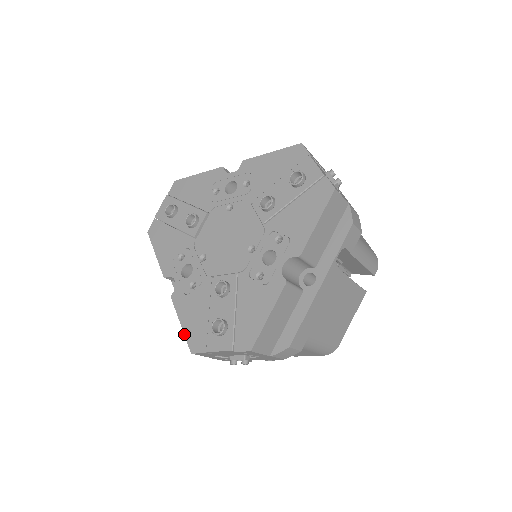
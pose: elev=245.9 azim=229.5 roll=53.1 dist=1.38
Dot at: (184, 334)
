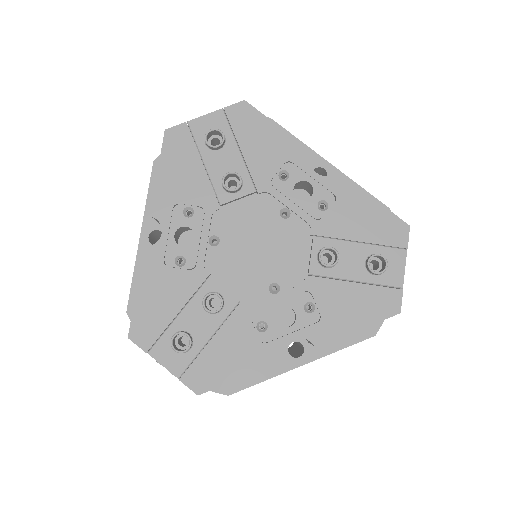
Dot at: (133, 308)
